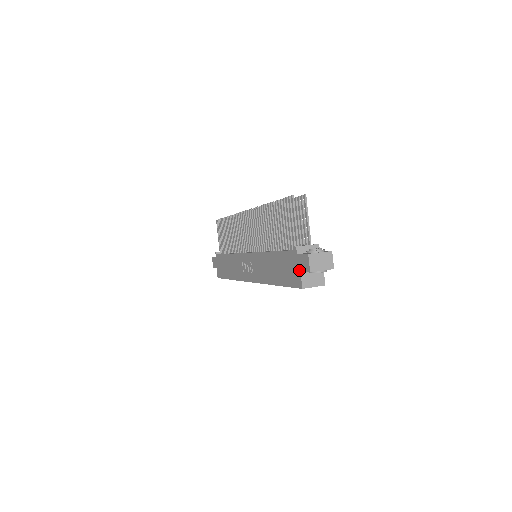
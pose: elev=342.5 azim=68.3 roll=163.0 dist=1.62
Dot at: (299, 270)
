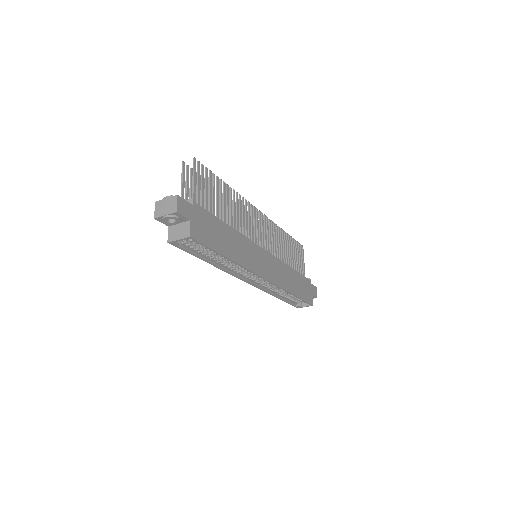
Dot at: (169, 226)
